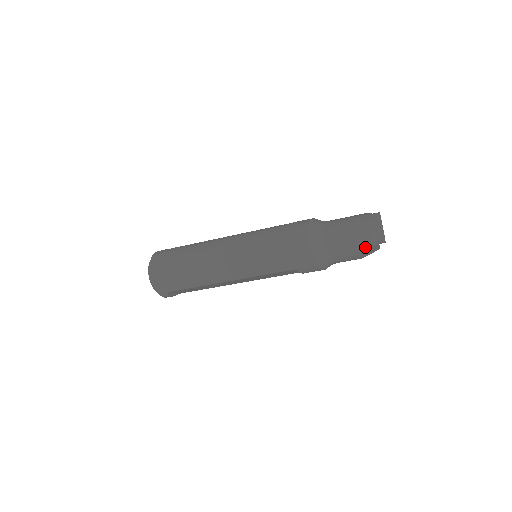
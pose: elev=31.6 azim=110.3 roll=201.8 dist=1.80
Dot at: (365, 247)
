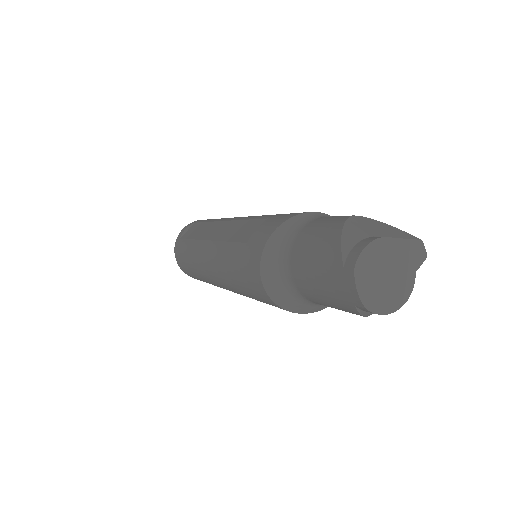
Dot at: occluded
